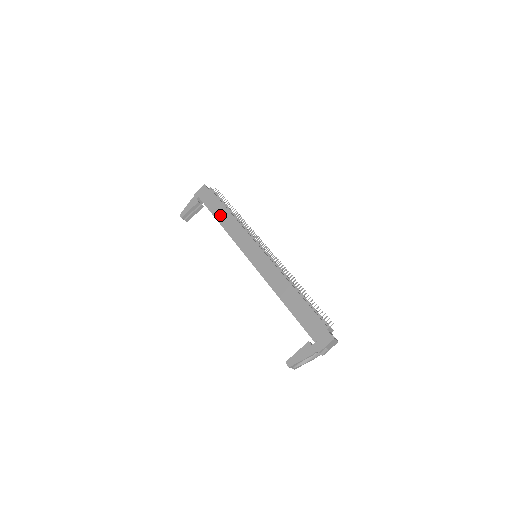
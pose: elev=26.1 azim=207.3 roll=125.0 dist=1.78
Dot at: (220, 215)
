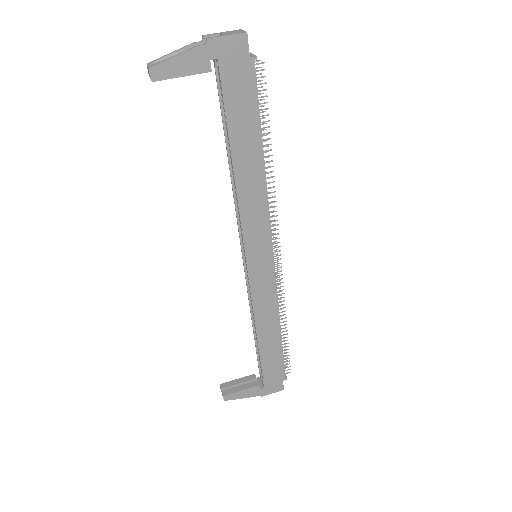
Dot at: (243, 150)
